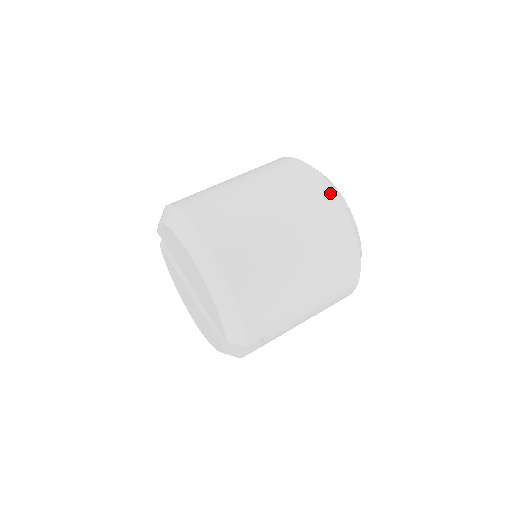
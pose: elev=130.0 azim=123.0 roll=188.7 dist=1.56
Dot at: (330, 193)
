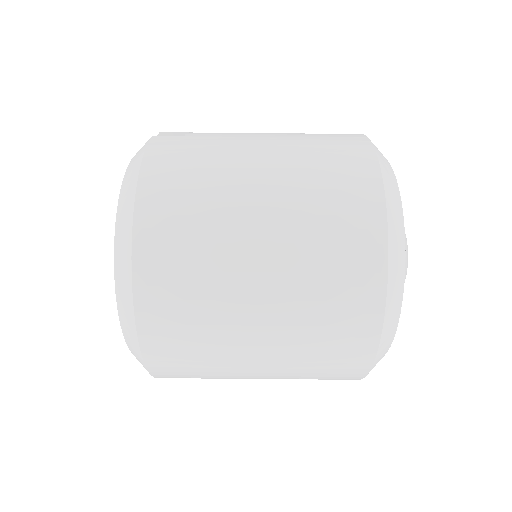
Dot at: (371, 340)
